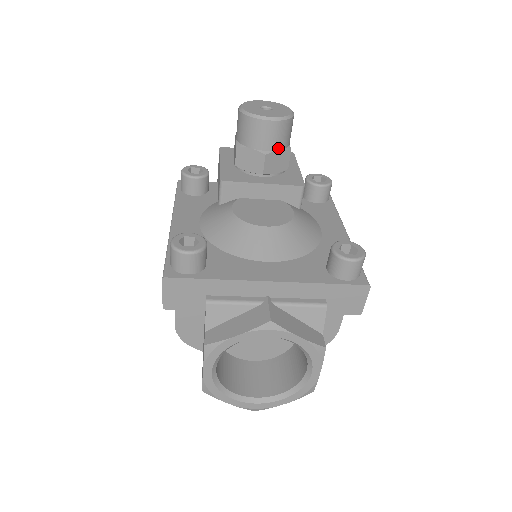
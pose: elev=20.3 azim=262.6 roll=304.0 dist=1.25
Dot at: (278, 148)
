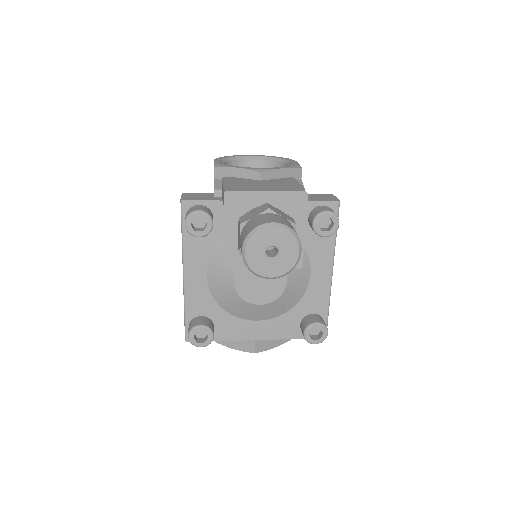
Dot at: occluded
